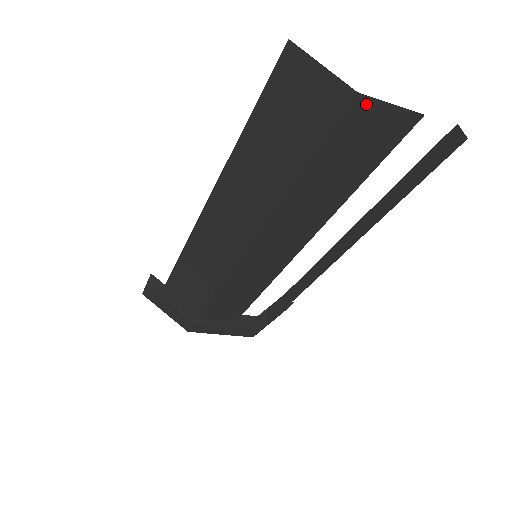
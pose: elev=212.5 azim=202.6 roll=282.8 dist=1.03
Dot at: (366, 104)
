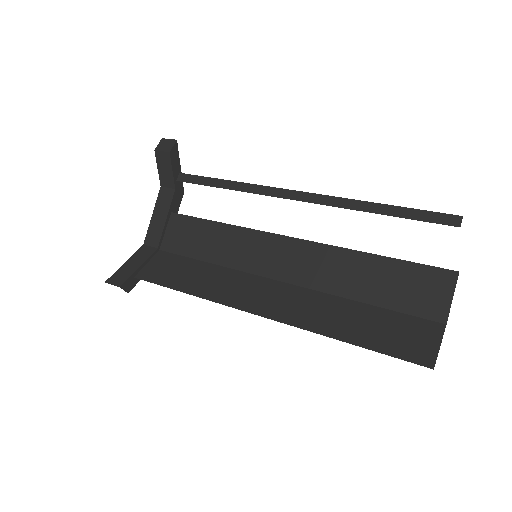
Dot at: (442, 314)
